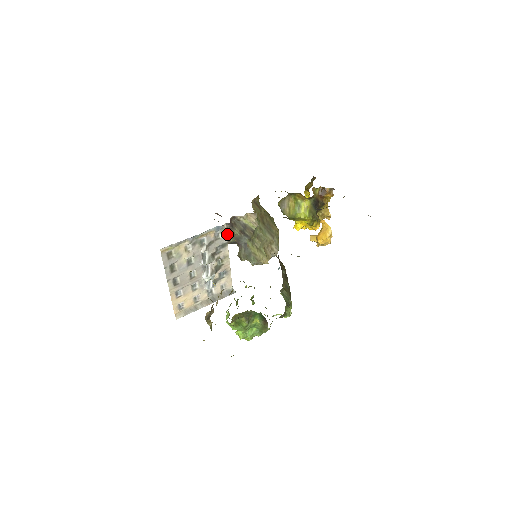
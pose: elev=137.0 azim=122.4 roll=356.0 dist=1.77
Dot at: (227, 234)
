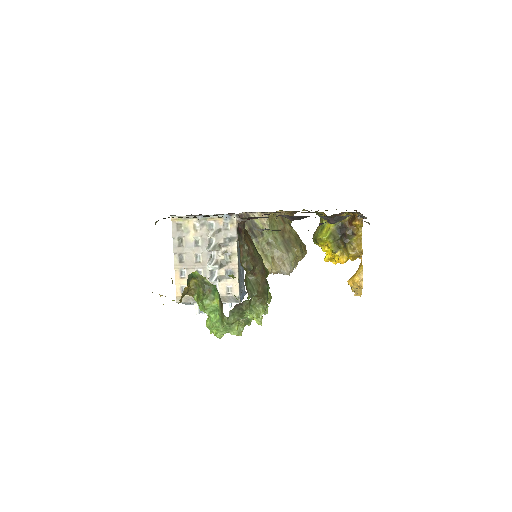
Dot at: (236, 228)
